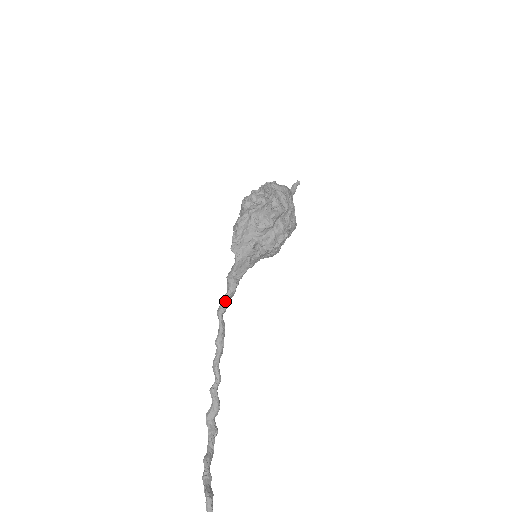
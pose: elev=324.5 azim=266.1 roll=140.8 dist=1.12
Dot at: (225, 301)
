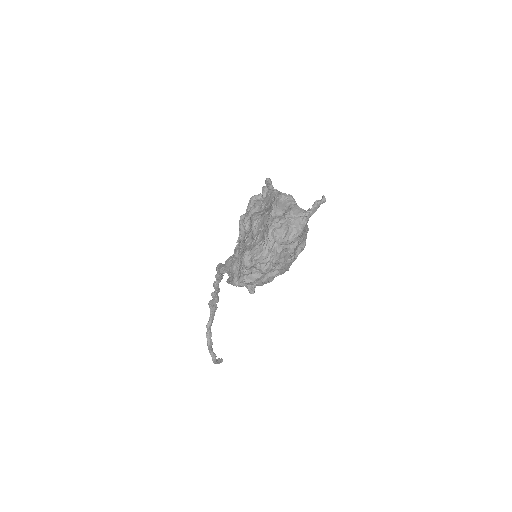
Dot at: (223, 272)
